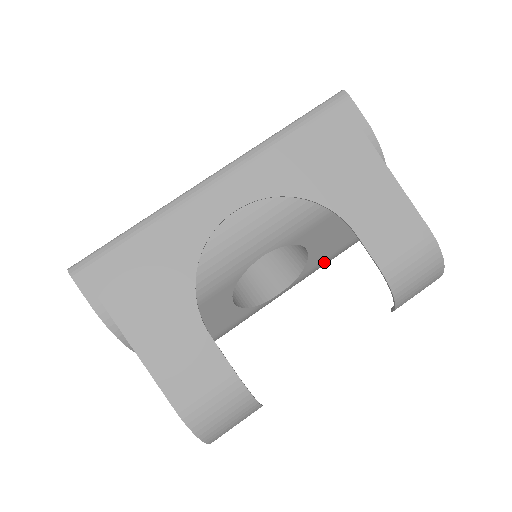
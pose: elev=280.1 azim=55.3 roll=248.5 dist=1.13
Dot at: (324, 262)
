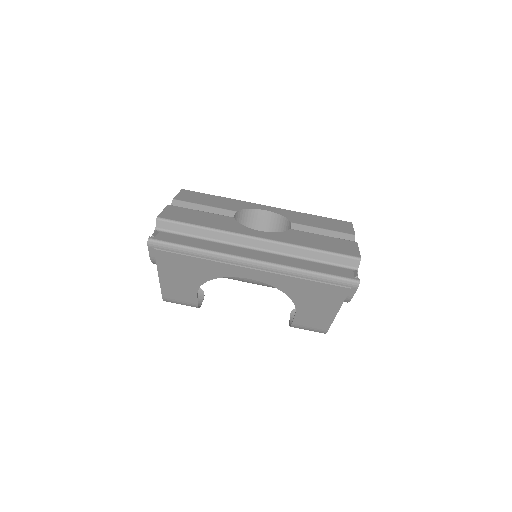
Dot at: occluded
